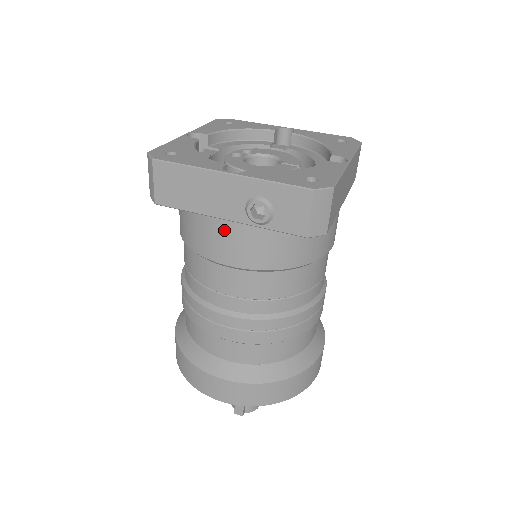
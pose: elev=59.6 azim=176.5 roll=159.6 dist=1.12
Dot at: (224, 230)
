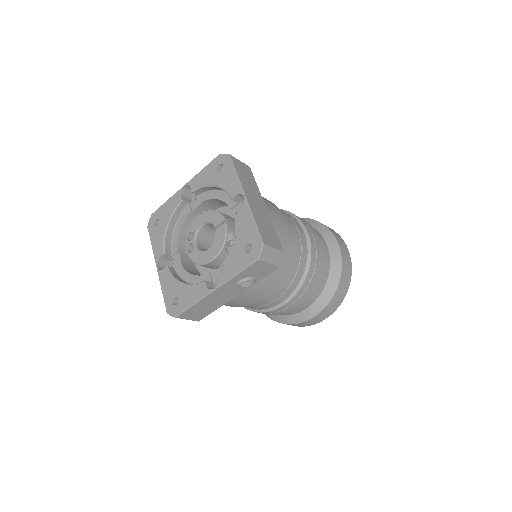
Dot at: (240, 297)
